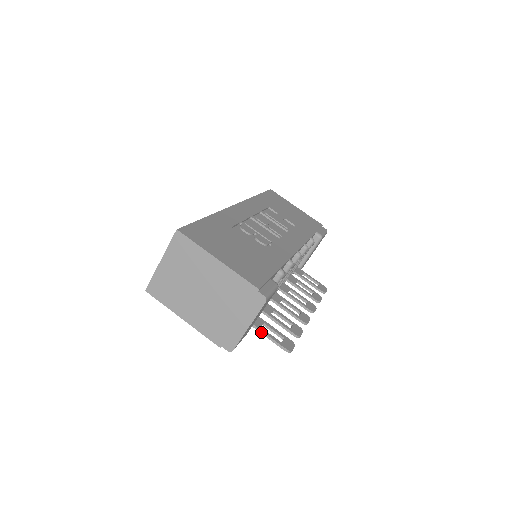
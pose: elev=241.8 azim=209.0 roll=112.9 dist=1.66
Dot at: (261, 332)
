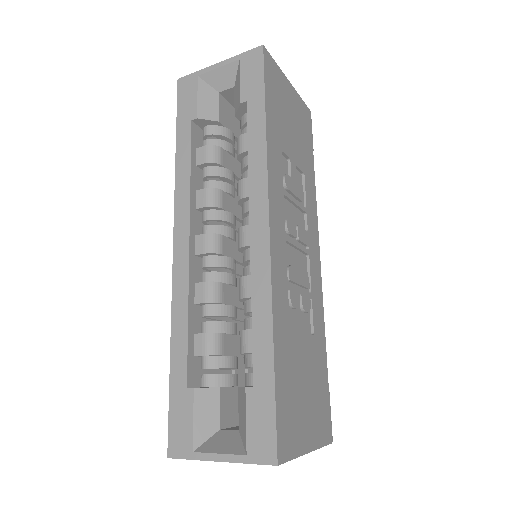
Dot at: occluded
